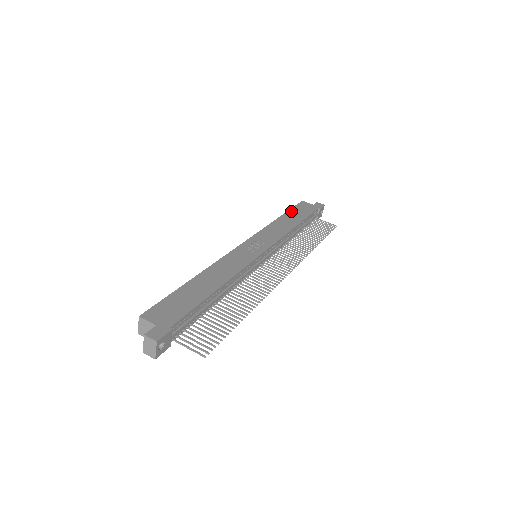
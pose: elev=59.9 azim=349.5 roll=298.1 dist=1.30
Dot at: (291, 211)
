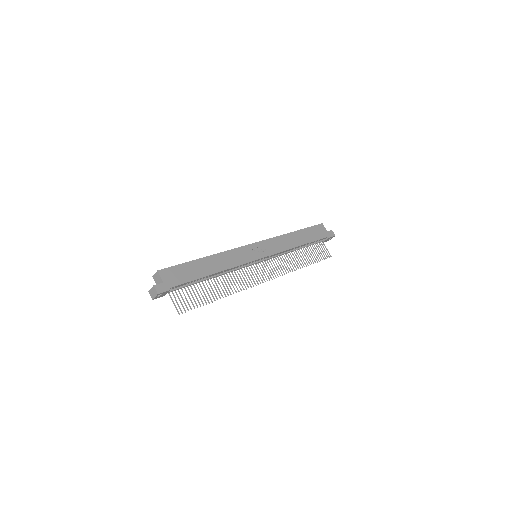
Dot at: (306, 230)
